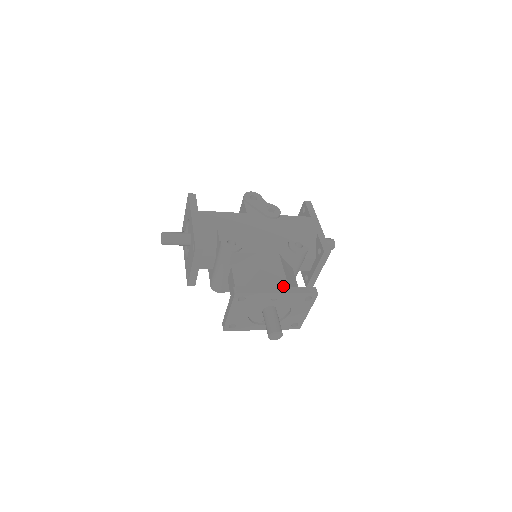
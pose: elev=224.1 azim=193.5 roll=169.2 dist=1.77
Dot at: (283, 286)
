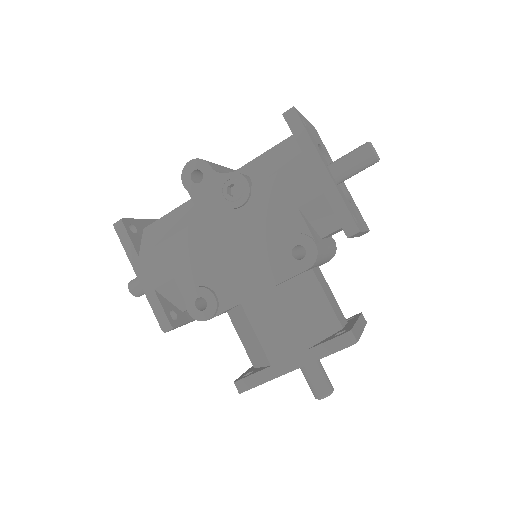
Dot at: (297, 353)
